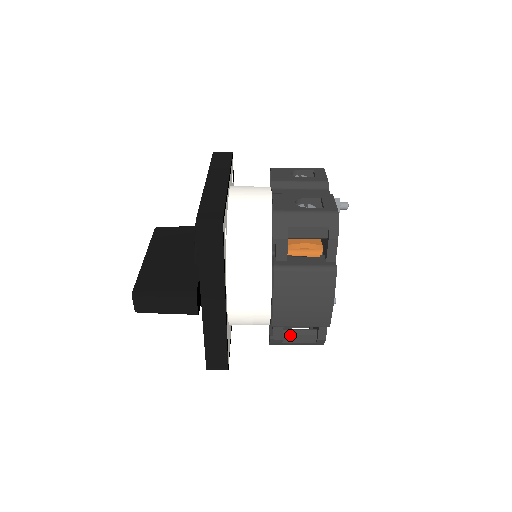
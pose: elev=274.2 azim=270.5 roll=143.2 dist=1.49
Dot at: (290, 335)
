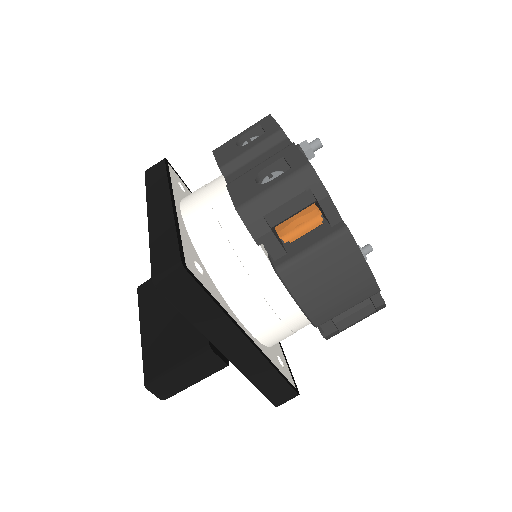
Dot at: (343, 320)
